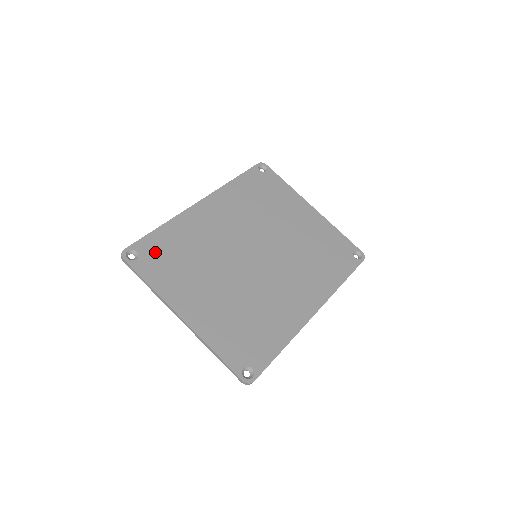
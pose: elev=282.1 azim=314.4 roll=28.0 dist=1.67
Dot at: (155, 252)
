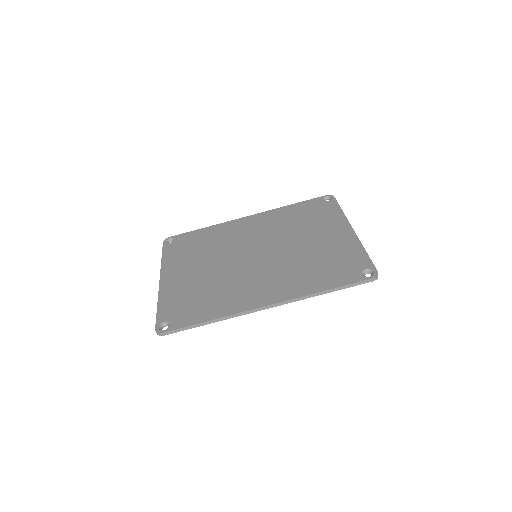
Dot at: (185, 241)
